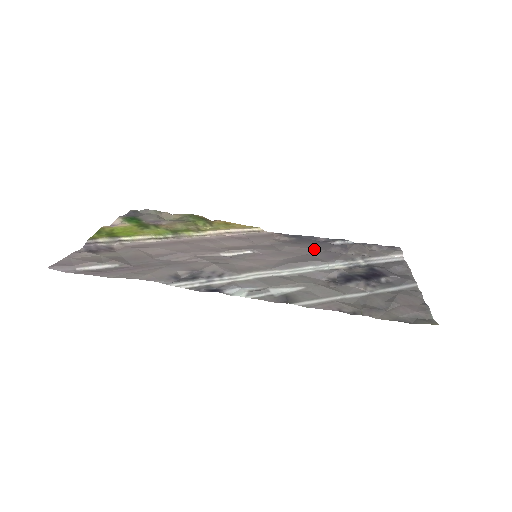
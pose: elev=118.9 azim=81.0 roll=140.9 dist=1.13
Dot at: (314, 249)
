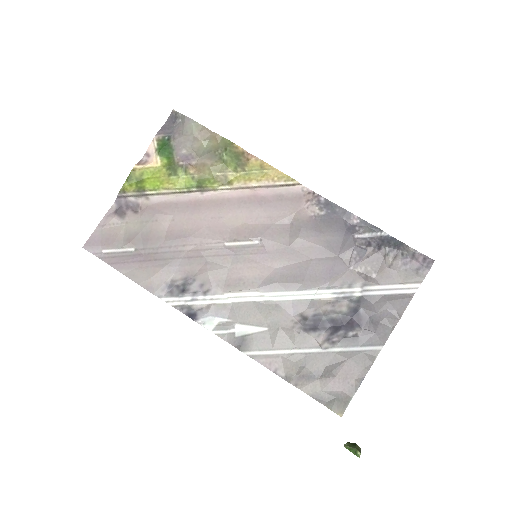
Dot at: (326, 250)
